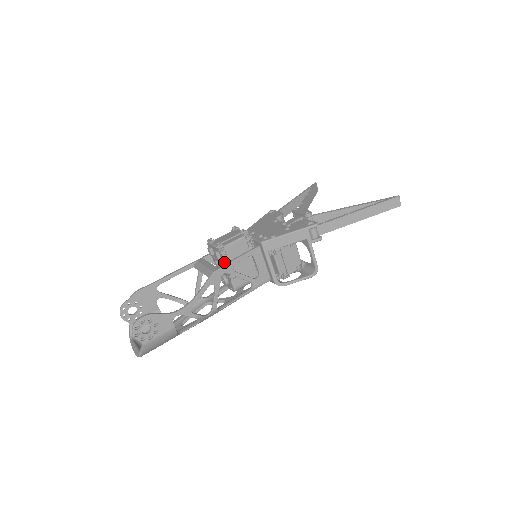
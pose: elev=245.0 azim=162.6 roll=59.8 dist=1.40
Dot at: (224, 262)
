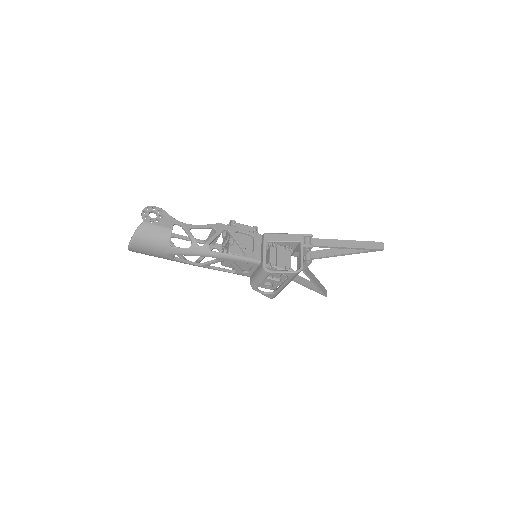
Dot at: occluded
